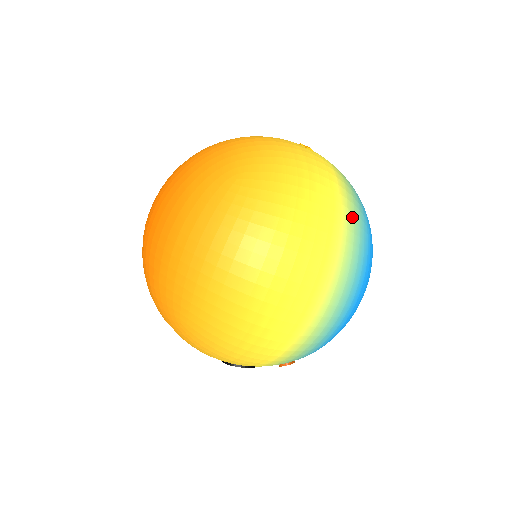
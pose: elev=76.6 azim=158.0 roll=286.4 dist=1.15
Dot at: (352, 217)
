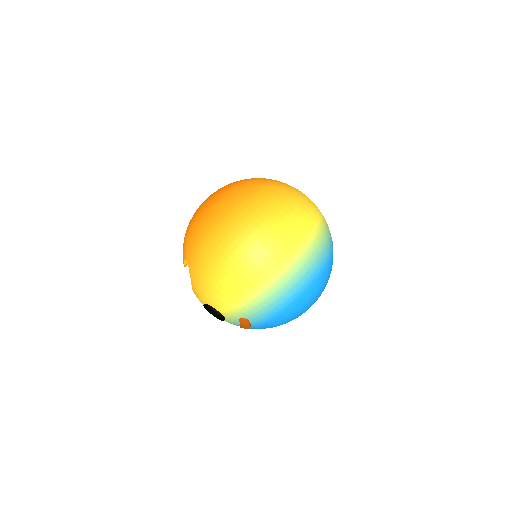
Dot at: (321, 237)
